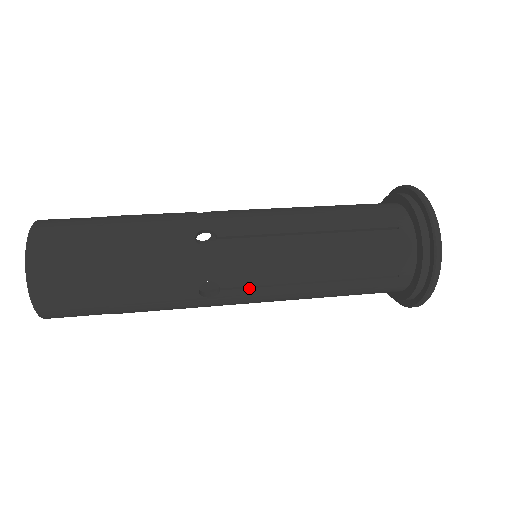
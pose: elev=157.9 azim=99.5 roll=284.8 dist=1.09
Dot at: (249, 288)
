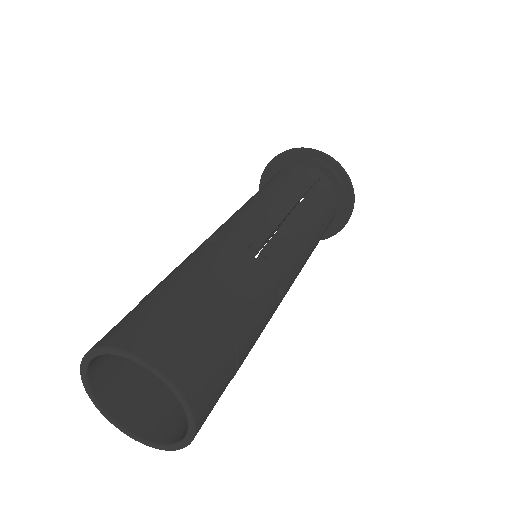
Dot at: occluded
